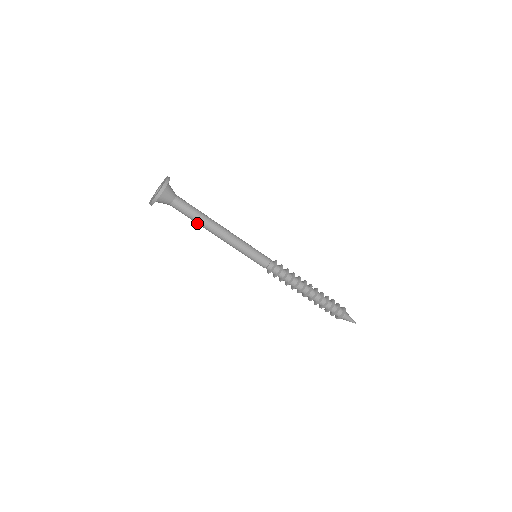
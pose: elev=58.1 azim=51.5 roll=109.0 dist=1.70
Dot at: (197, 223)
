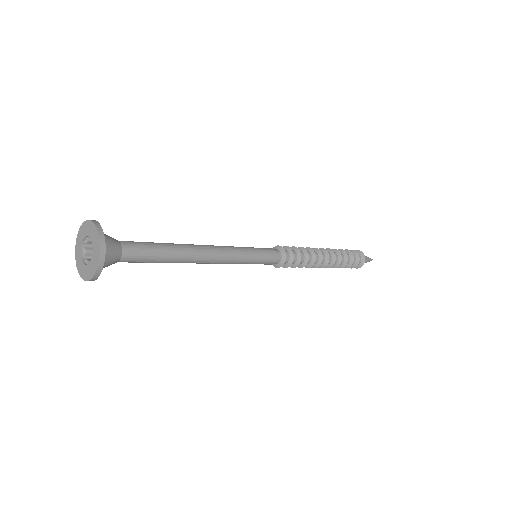
Dot at: occluded
